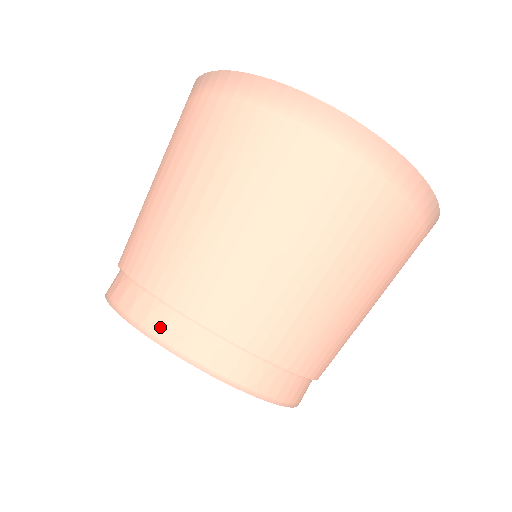
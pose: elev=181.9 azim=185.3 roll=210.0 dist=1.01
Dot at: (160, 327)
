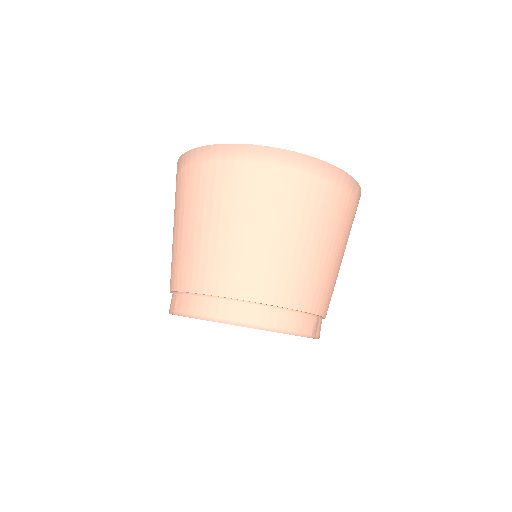
Dot at: (179, 306)
